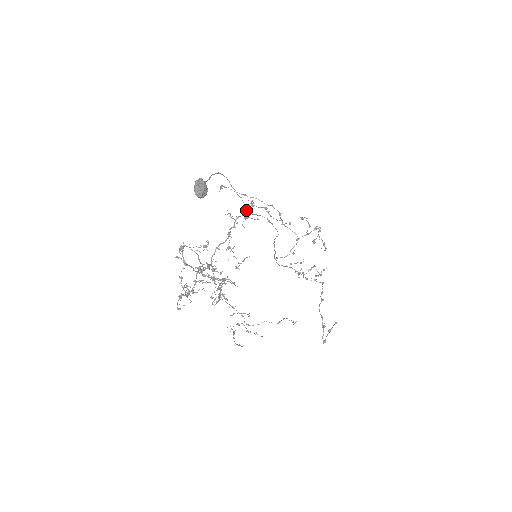
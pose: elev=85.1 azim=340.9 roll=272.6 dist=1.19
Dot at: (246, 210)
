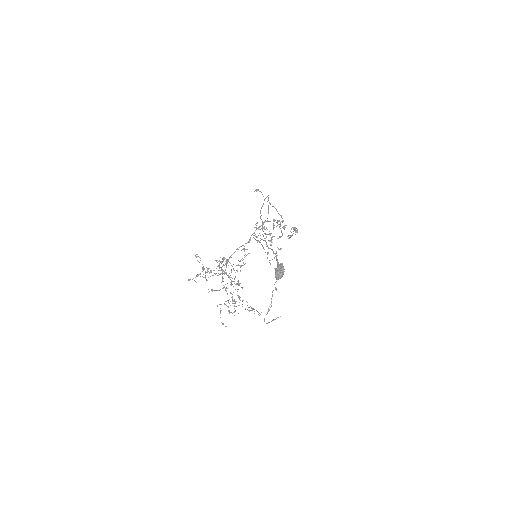
Dot at: occluded
